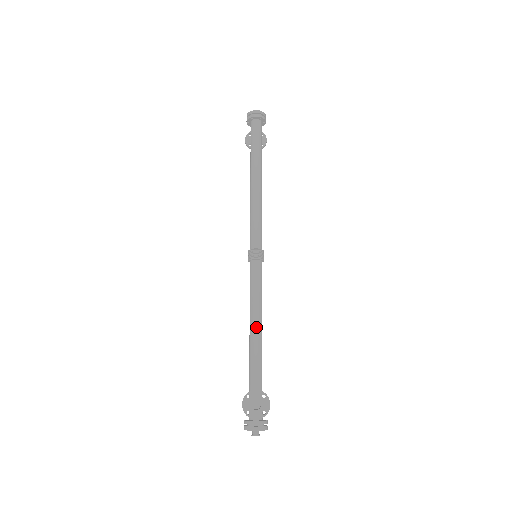
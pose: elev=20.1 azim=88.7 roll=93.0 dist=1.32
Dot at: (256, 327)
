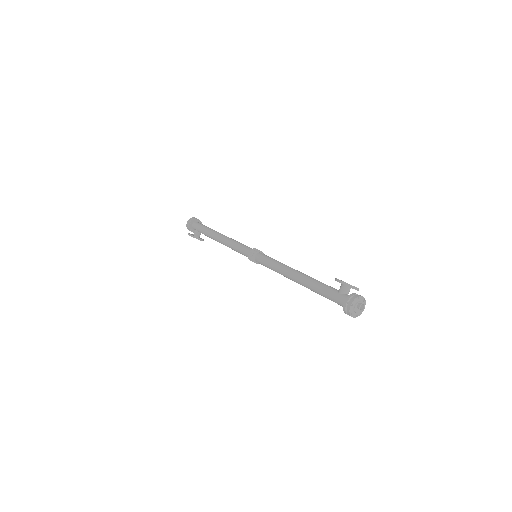
Dot at: (297, 270)
